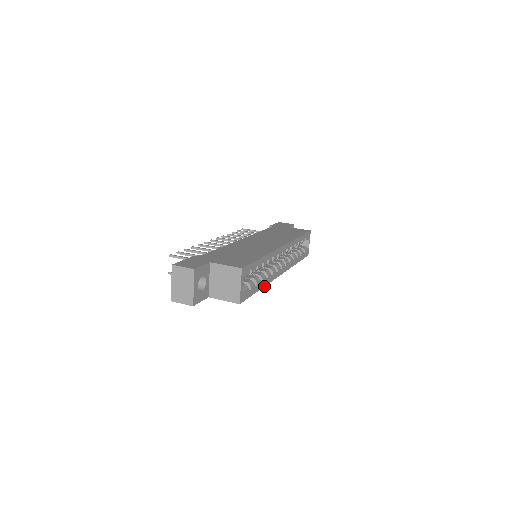
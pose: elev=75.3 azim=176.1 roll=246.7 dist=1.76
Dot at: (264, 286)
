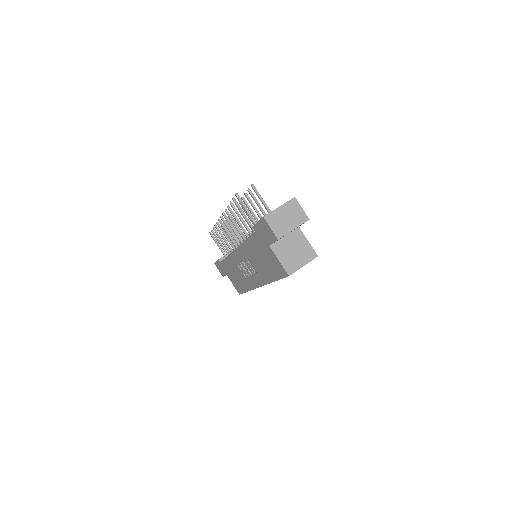
Dot at: (271, 282)
